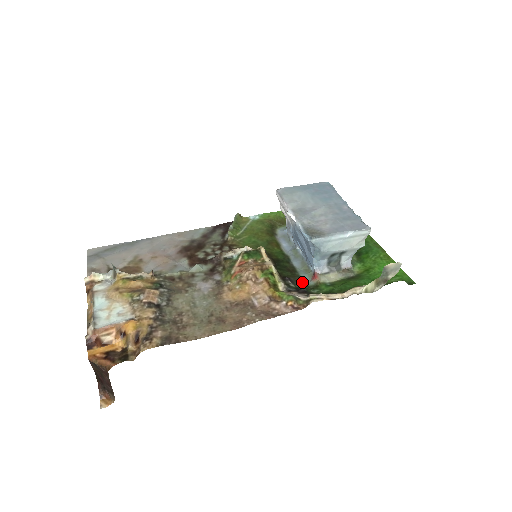
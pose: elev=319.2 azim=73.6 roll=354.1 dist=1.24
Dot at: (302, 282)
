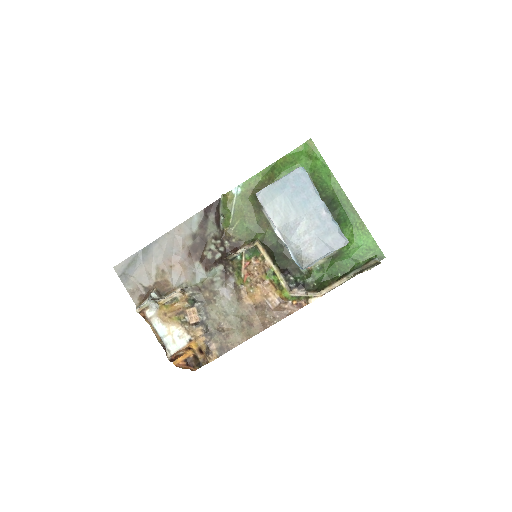
Dot at: (298, 268)
